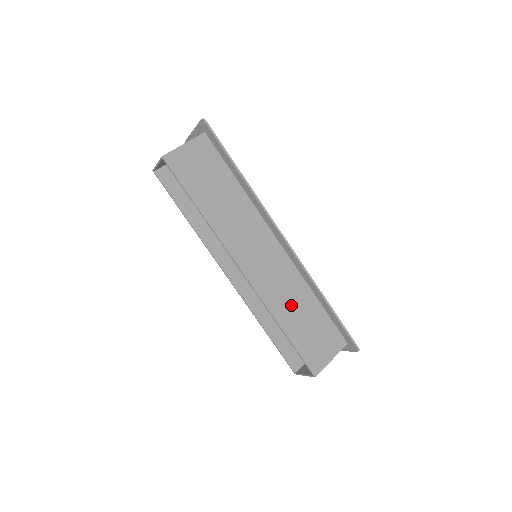
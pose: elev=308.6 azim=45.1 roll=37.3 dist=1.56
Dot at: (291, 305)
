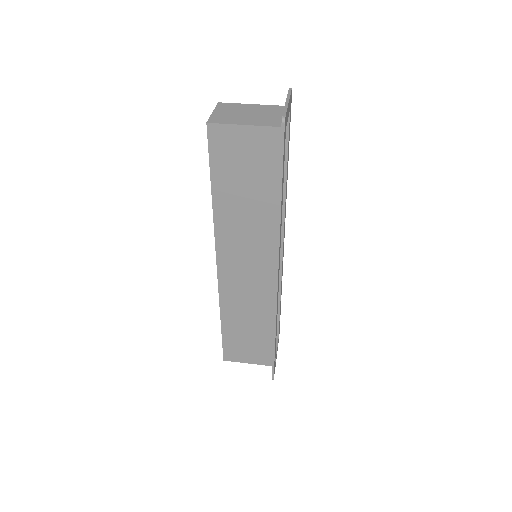
Dot at: (244, 316)
